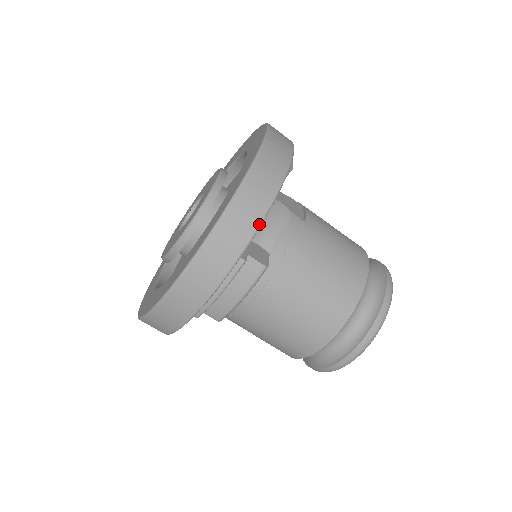
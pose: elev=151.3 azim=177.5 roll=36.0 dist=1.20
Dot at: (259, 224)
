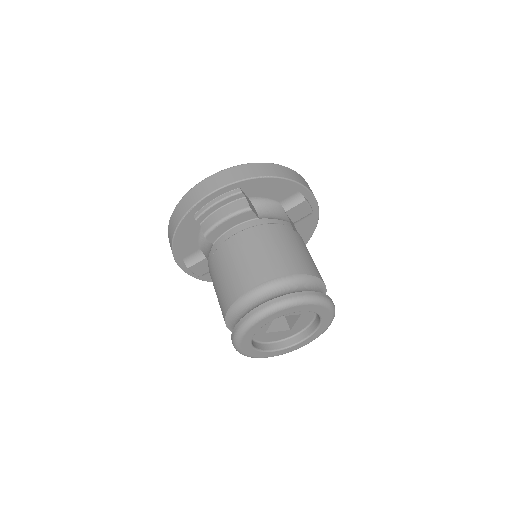
Dot at: (261, 176)
